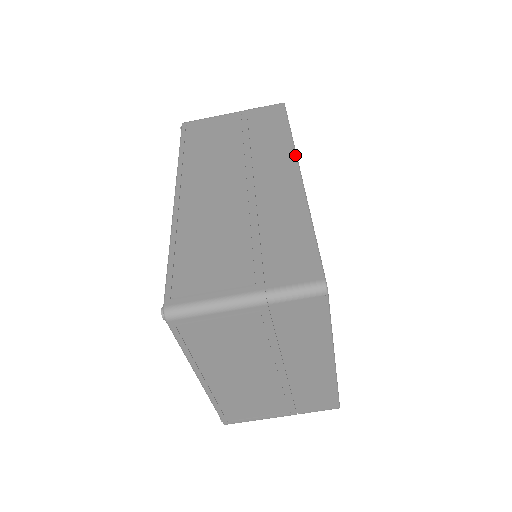
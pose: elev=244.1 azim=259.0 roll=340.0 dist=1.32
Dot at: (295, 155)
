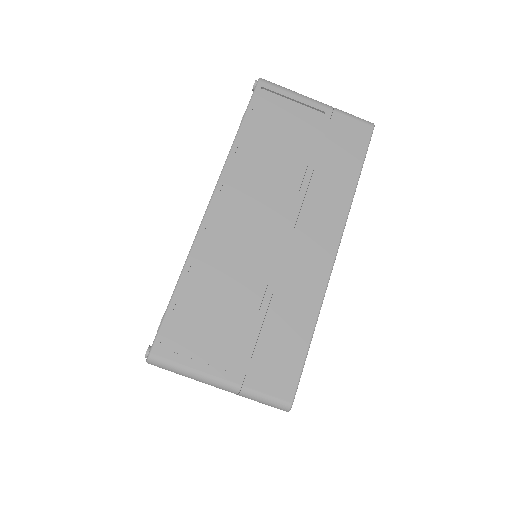
Dot at: (344, 224)
